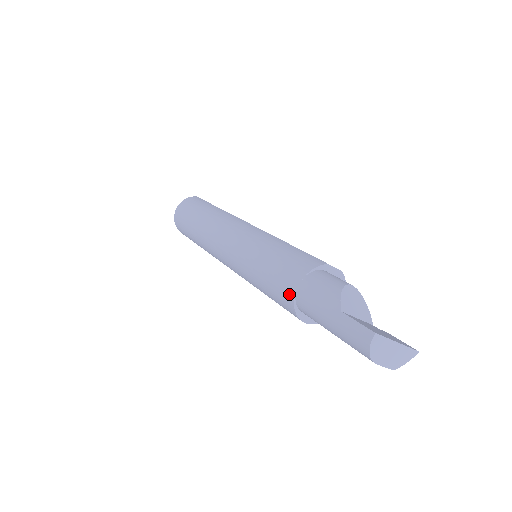
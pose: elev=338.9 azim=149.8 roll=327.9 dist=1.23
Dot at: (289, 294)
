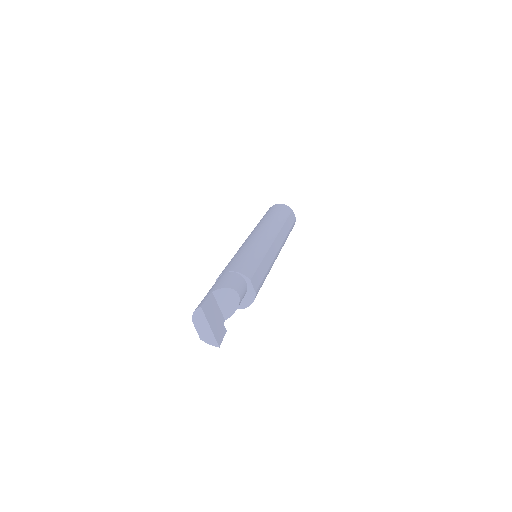
Dot at: occluded
